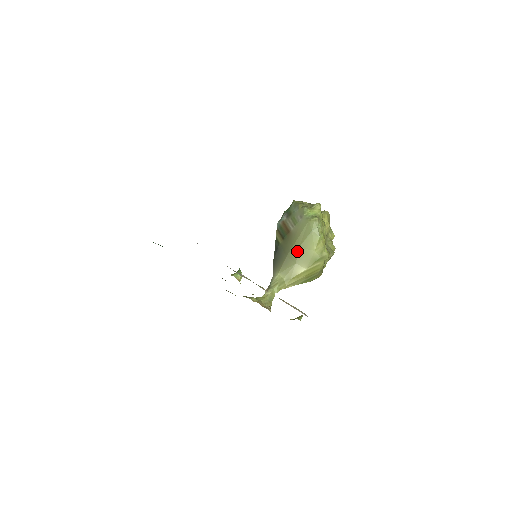
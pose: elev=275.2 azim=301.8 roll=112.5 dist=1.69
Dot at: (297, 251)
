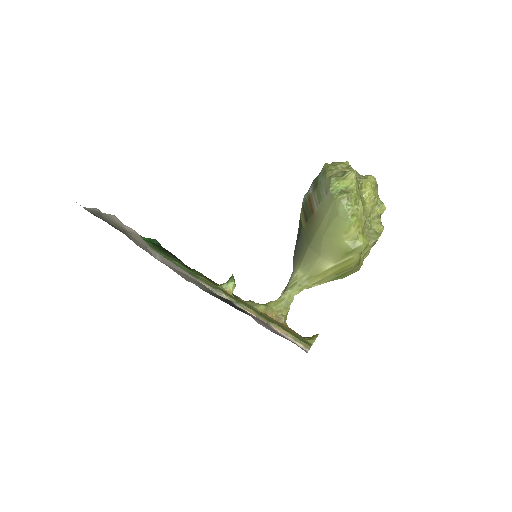
Dot at: (321, 240)
